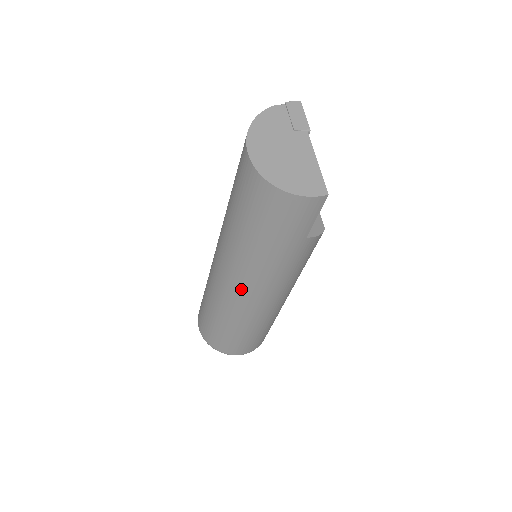
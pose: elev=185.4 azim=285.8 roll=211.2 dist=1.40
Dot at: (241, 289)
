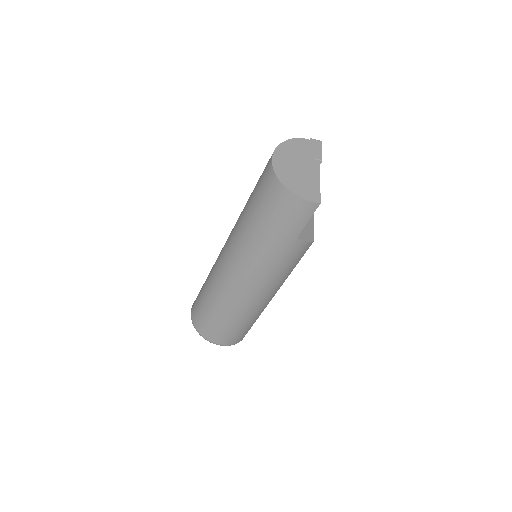
Dot at: (236, 273)
